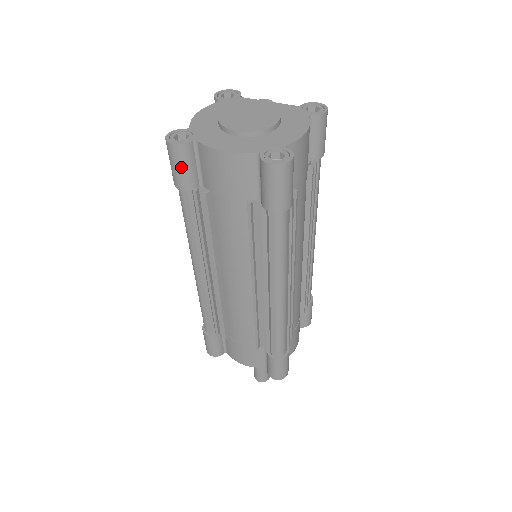
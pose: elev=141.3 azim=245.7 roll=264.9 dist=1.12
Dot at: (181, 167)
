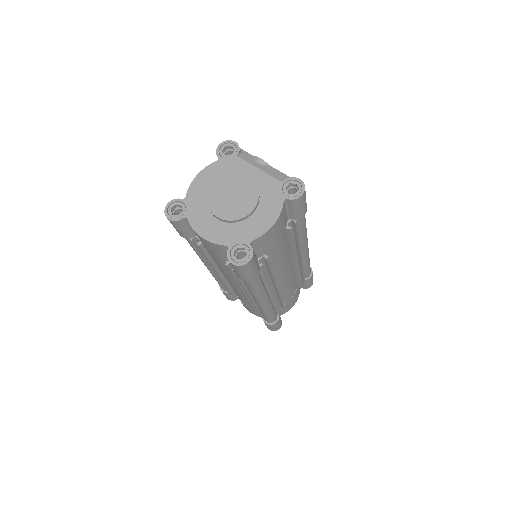
Dot at: (178, 229)
